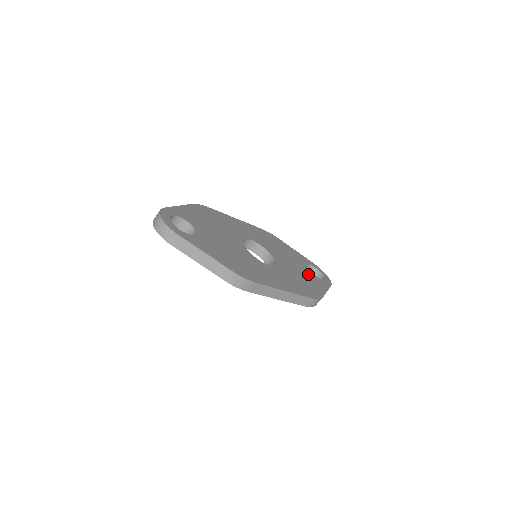
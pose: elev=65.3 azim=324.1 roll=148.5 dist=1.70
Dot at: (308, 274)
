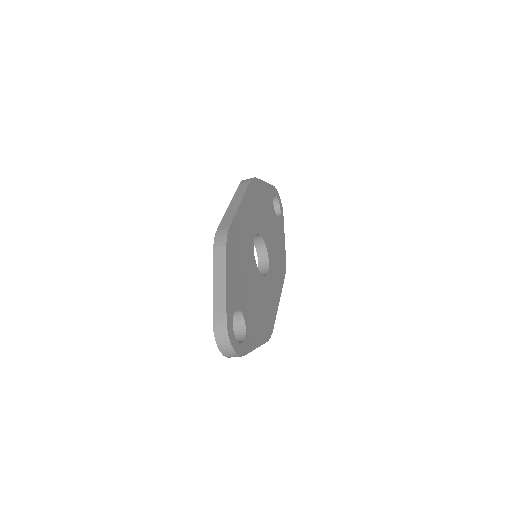
Dot at: (277, 226)
